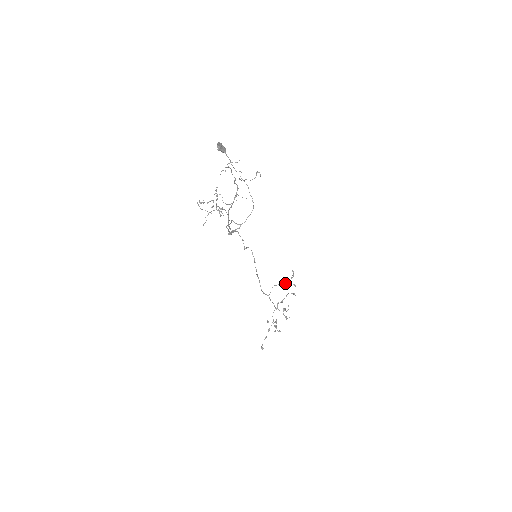
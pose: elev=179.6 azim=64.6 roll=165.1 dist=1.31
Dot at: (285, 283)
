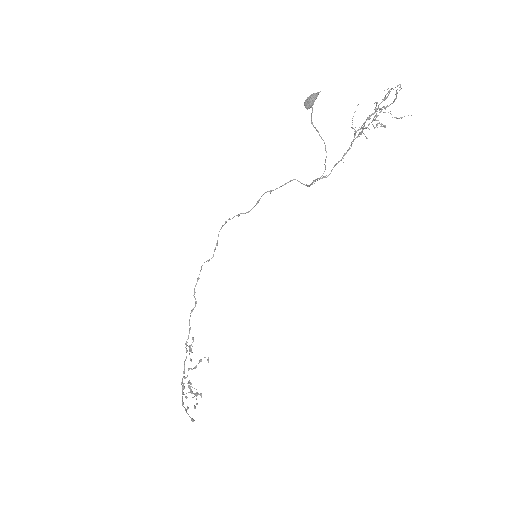
Dot at: (190, 348)
